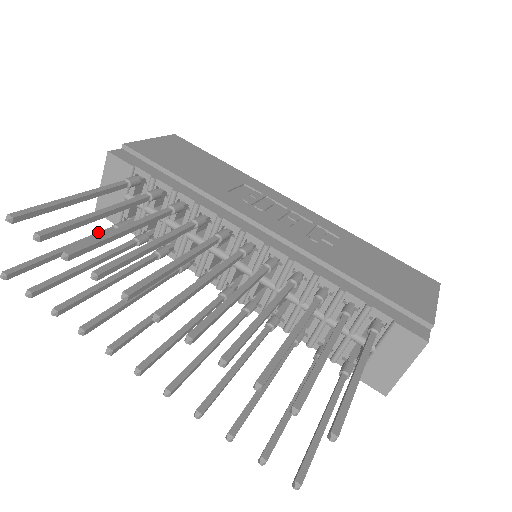
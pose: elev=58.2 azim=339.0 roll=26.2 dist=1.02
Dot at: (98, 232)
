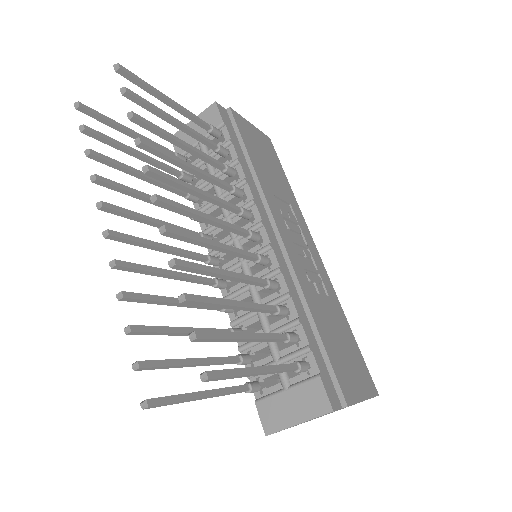
Dot at: (161, 145)
